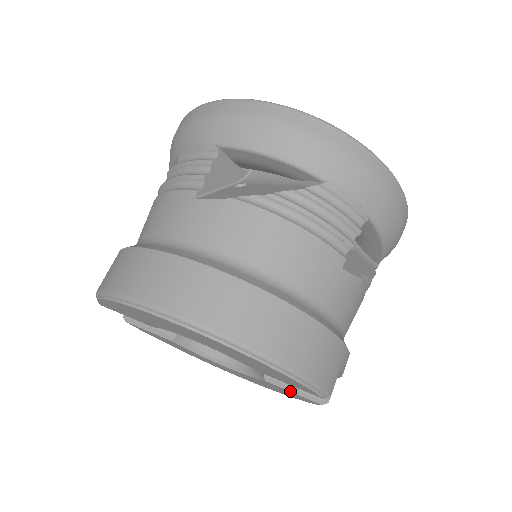
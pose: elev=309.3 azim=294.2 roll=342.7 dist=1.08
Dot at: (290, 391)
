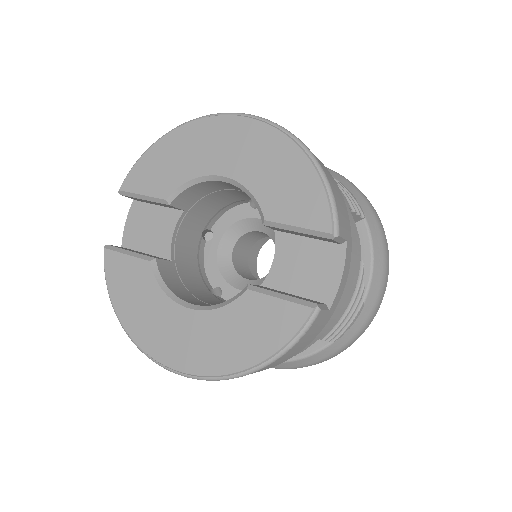
Dot at: (276, 297)
